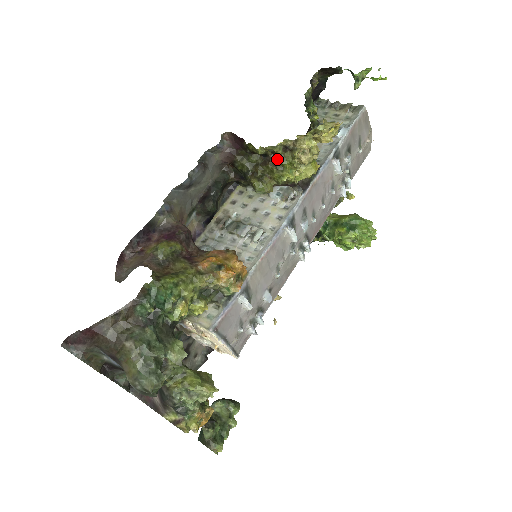
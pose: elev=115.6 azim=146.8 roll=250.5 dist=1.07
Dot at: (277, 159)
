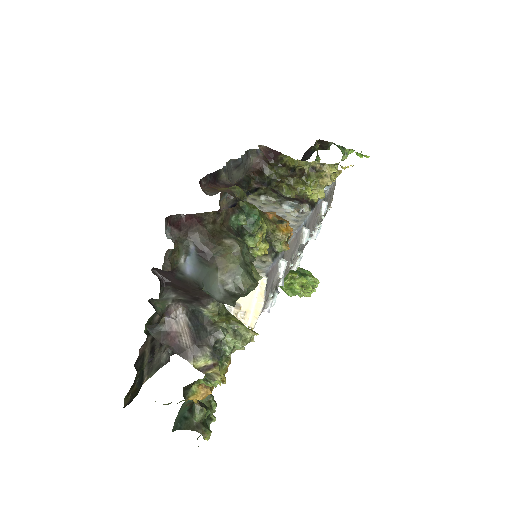
Dot at: (304, 175)
